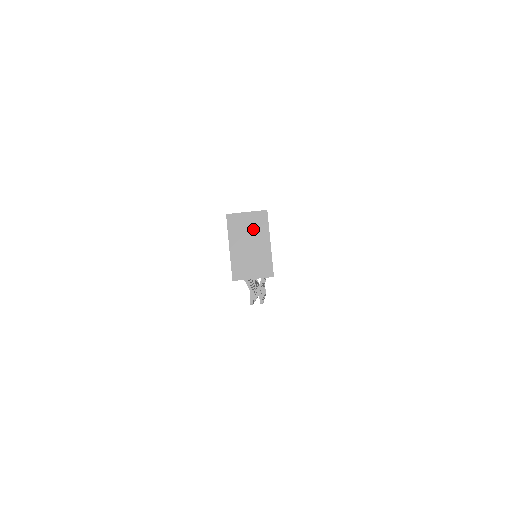
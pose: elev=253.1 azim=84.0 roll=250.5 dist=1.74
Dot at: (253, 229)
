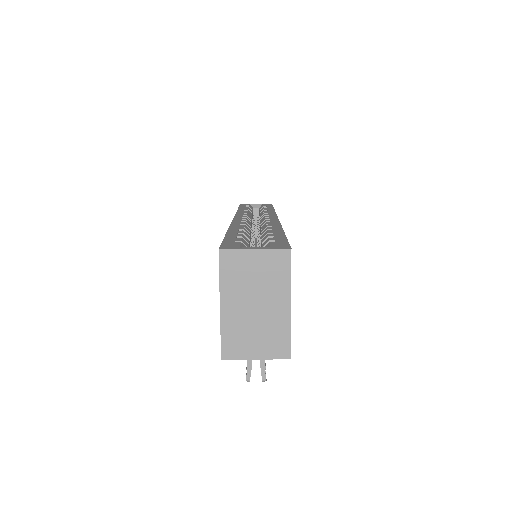
Dot at: (263, 279)
